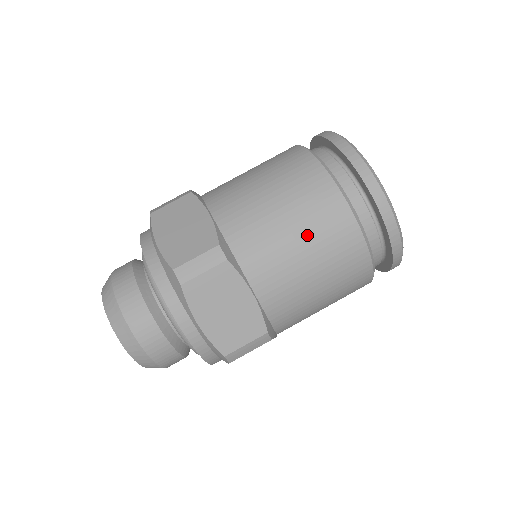
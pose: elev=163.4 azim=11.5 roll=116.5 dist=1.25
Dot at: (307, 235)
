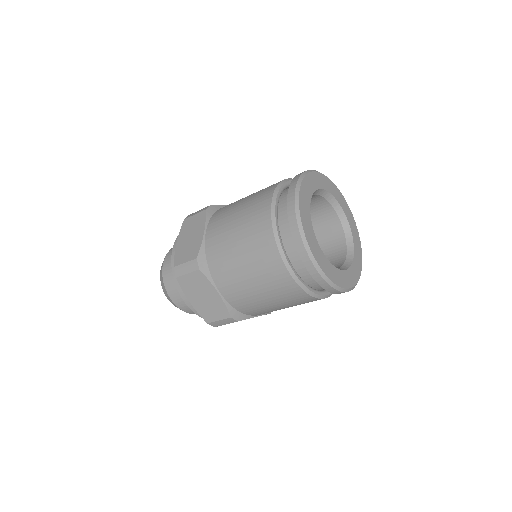
Dot at: (246, 204)
